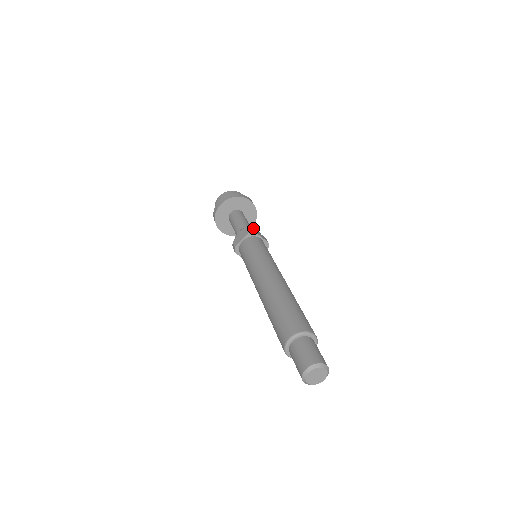
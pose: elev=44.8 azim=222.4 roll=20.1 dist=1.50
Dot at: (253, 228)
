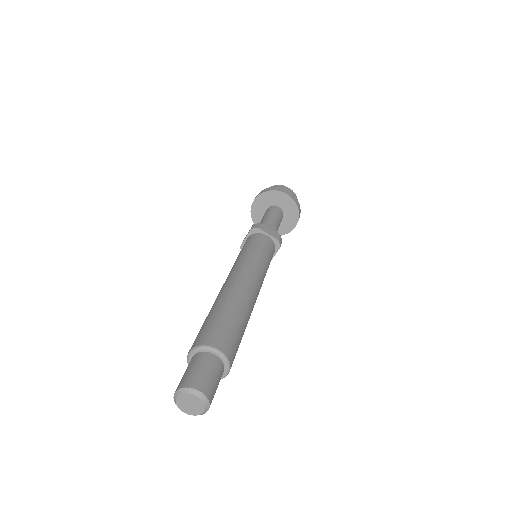
Dot at: (260, 224)
